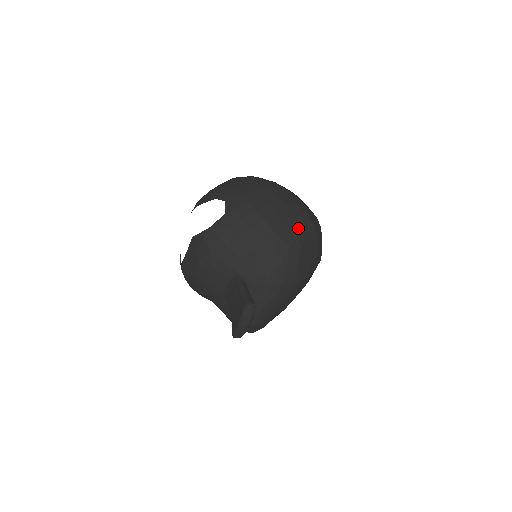
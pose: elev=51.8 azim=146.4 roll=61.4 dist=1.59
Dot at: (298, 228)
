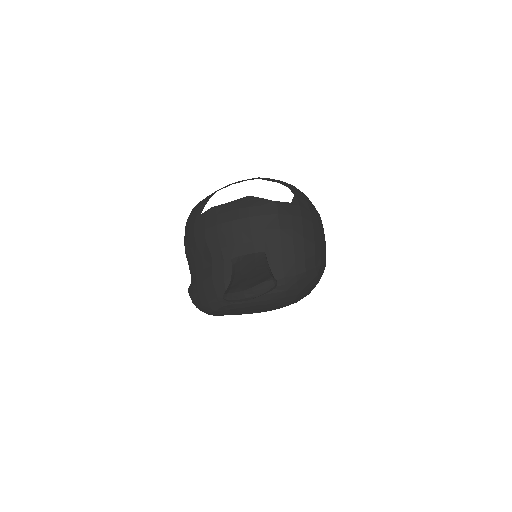
Dot at: (323, 261)
